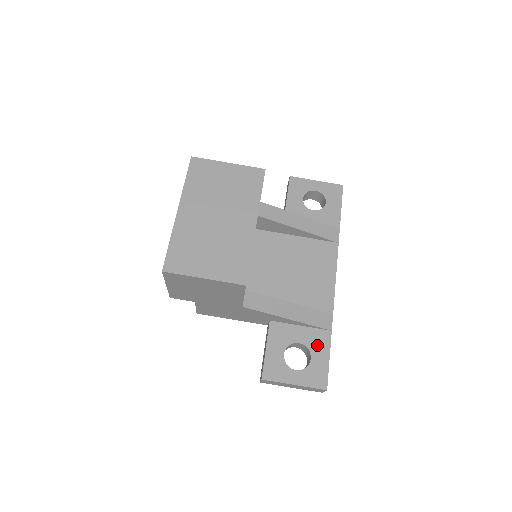
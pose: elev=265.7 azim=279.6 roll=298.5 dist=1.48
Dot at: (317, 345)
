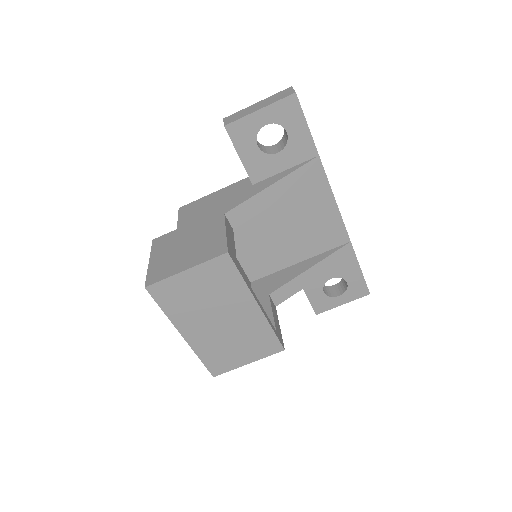
Dot at: (348, 272)
